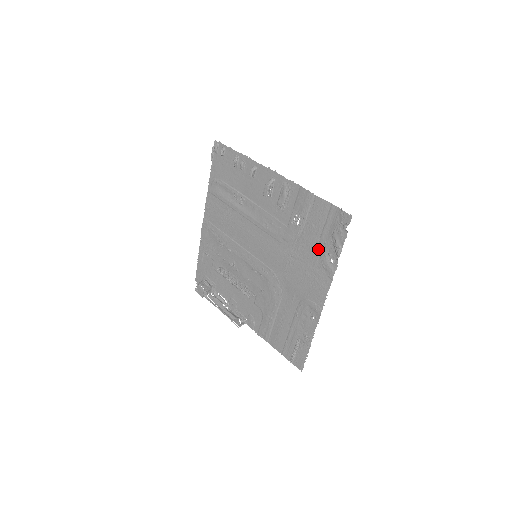
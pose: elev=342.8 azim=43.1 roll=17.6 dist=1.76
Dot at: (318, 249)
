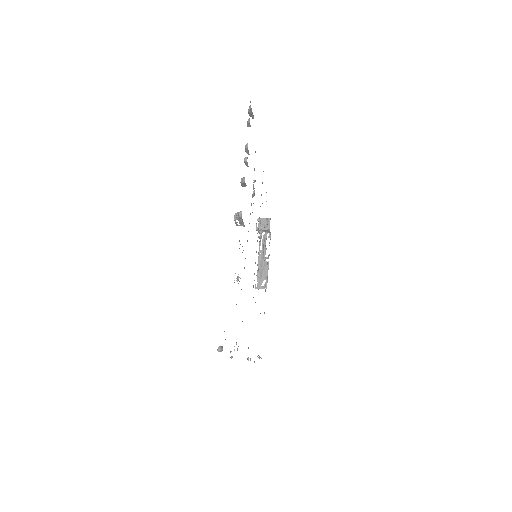
Dot at: occluded
